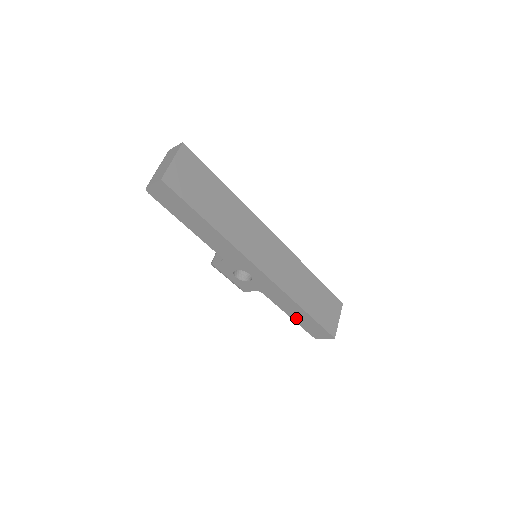
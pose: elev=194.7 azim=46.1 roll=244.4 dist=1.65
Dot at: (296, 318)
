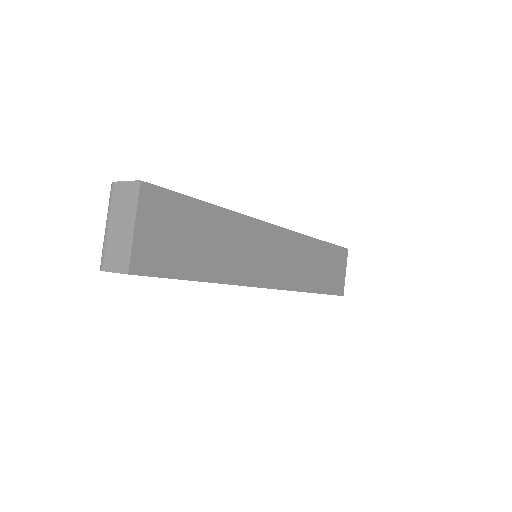
Dot at: occluded
